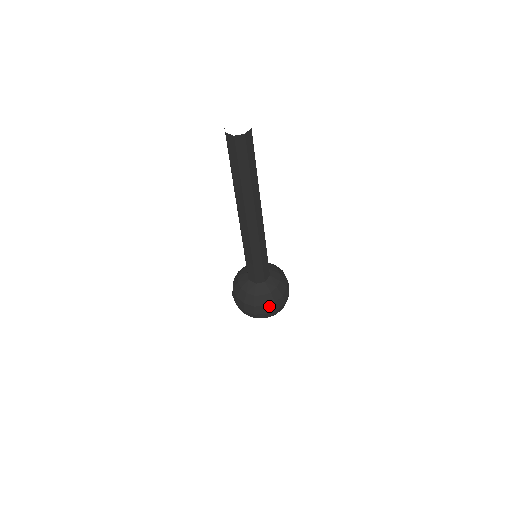
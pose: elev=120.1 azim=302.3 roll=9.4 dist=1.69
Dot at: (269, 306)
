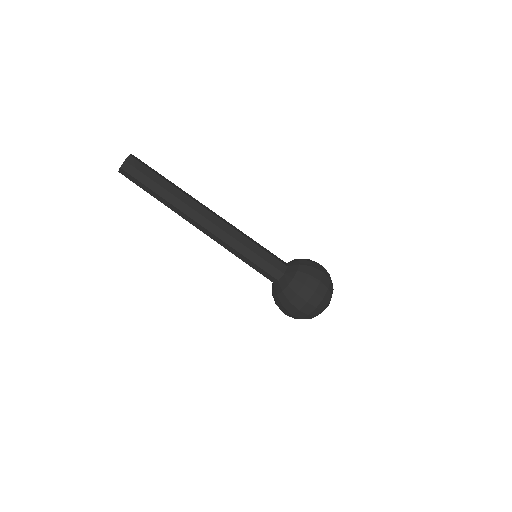
Dot at: (312, 273)
